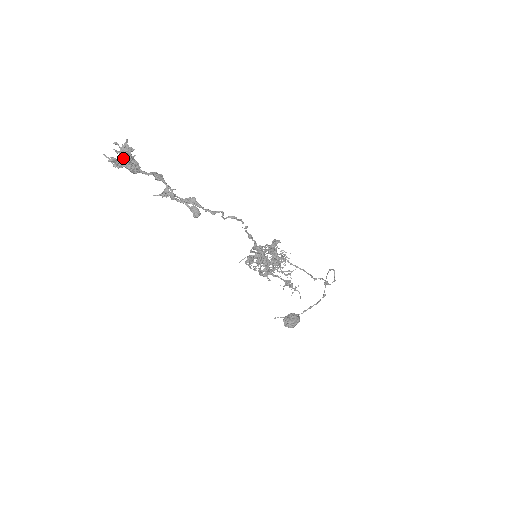
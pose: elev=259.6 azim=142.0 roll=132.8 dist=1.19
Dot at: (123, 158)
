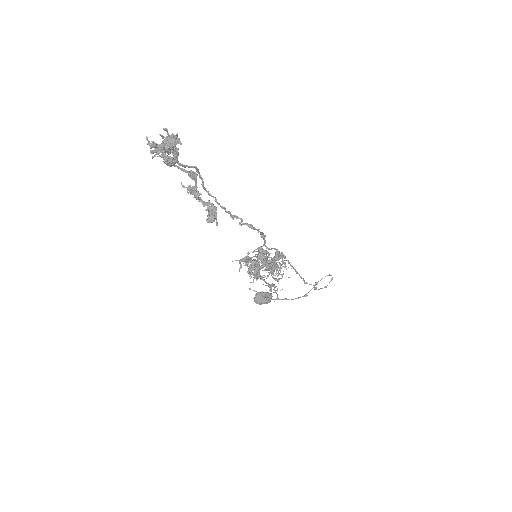
Dot at: (163, 151)
